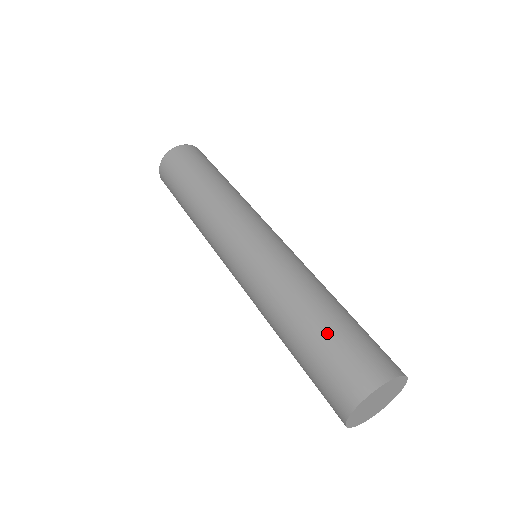
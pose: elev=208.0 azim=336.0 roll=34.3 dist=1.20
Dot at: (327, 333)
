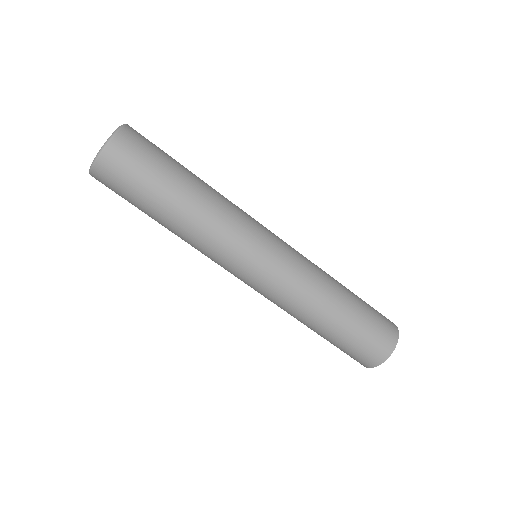
Dot at: (360, 315)
